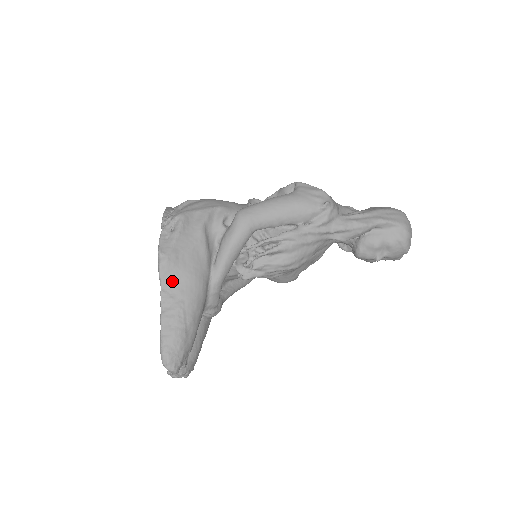
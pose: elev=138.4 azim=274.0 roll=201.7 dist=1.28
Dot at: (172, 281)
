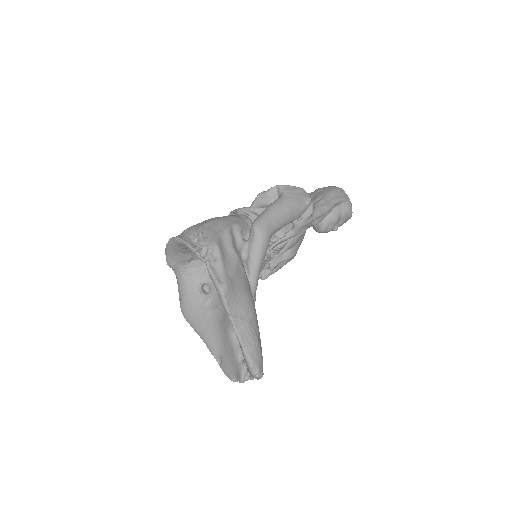
Dot at: (235, 304)
